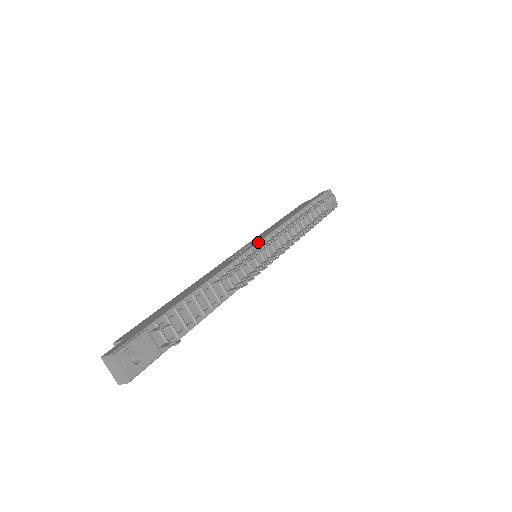
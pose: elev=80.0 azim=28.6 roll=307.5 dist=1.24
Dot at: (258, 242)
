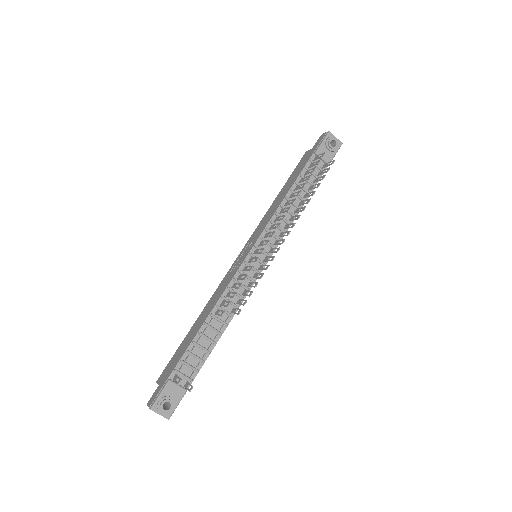
Dot at: (252, 248)
